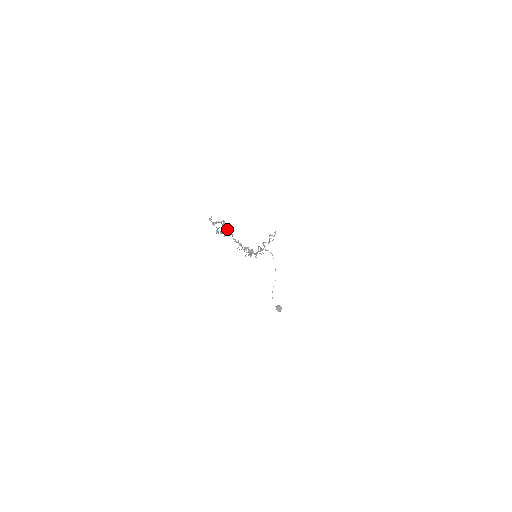
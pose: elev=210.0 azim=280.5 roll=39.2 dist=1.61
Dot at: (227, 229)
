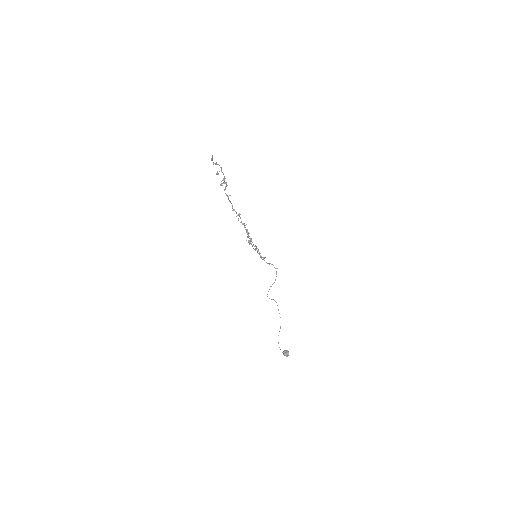
Dot at: (226, 182)
